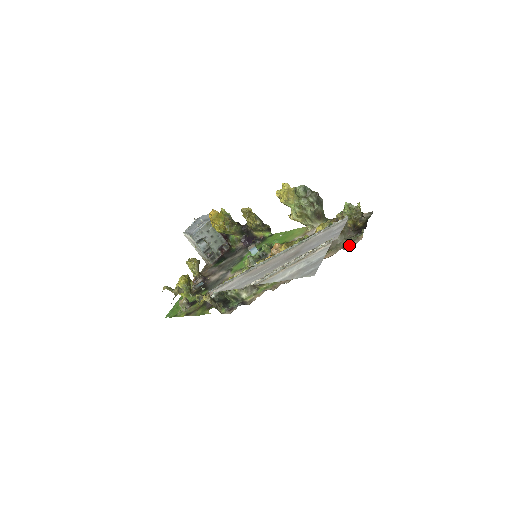
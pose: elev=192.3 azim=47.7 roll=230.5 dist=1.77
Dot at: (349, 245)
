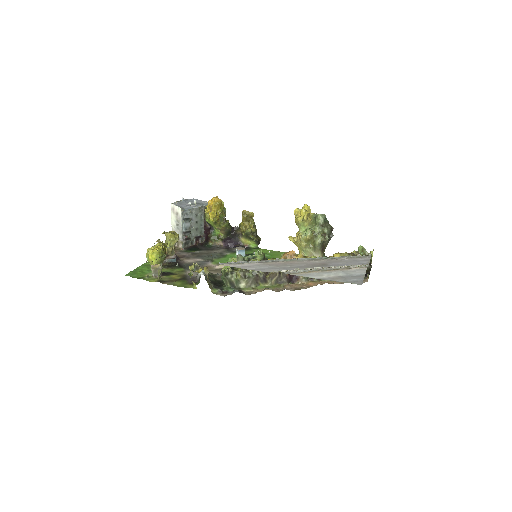
Dot at: occluded
